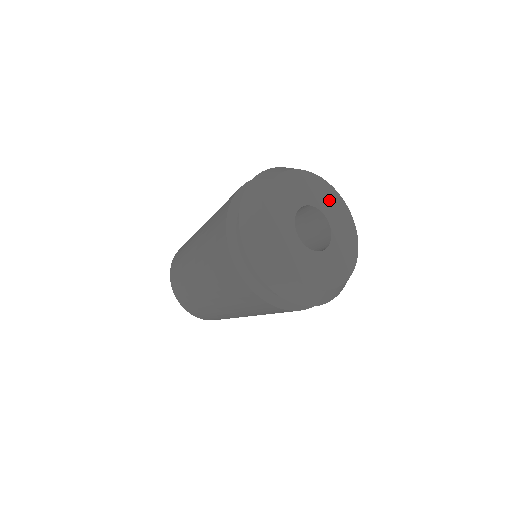
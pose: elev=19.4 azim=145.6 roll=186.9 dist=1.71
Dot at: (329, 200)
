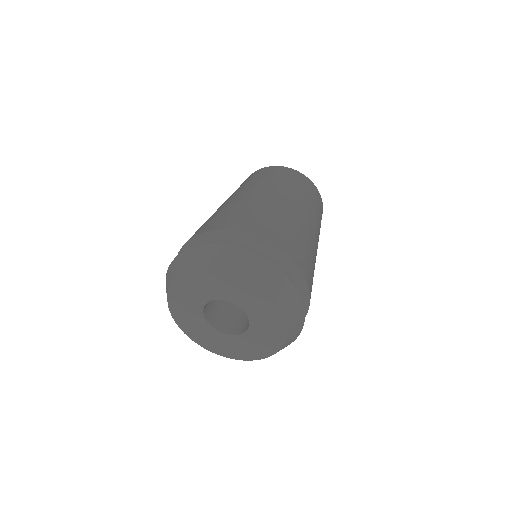
Dot at: (270, 327)
